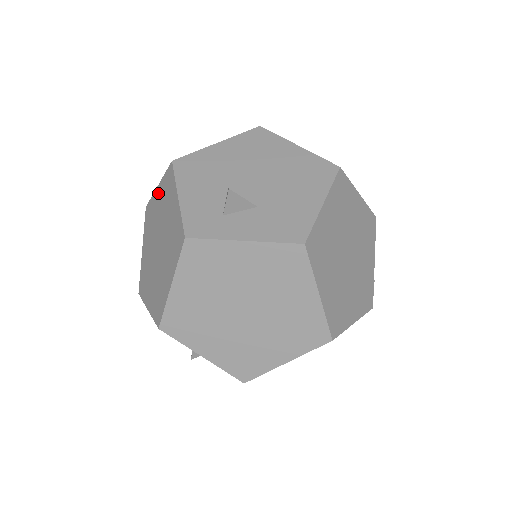
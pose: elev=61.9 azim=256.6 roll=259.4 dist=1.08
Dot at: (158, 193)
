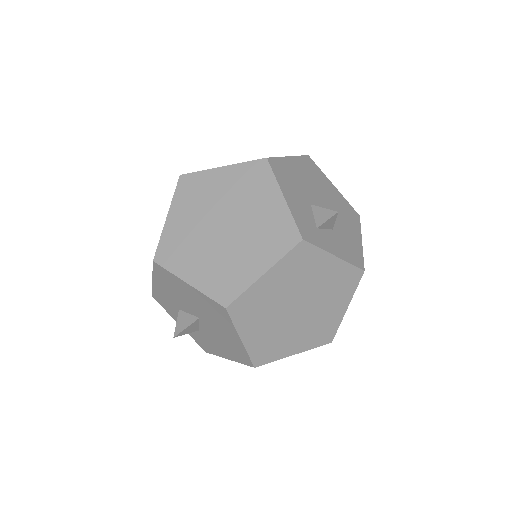
Dot at: (224, 174)
